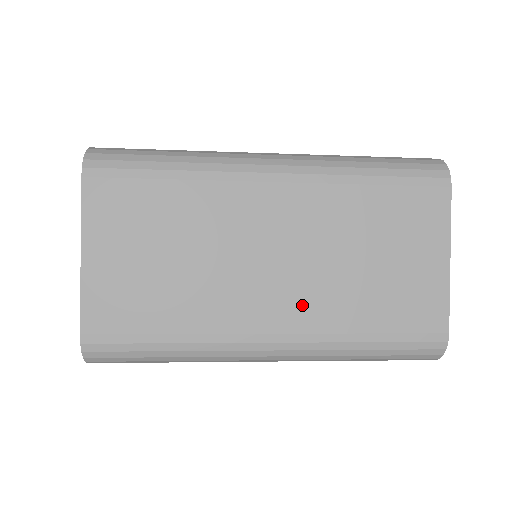
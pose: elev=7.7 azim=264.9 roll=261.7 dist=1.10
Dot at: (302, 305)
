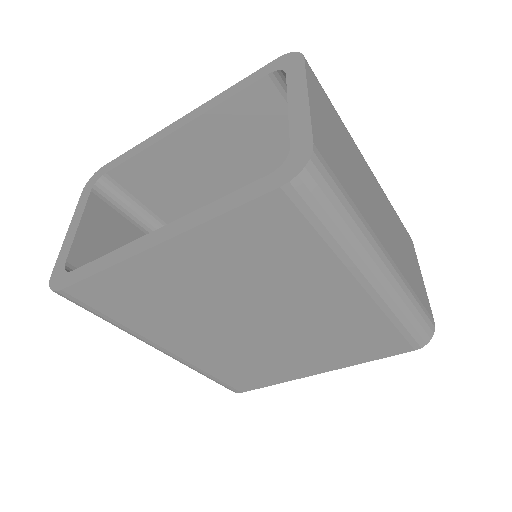
Dot at: (393, 248)
